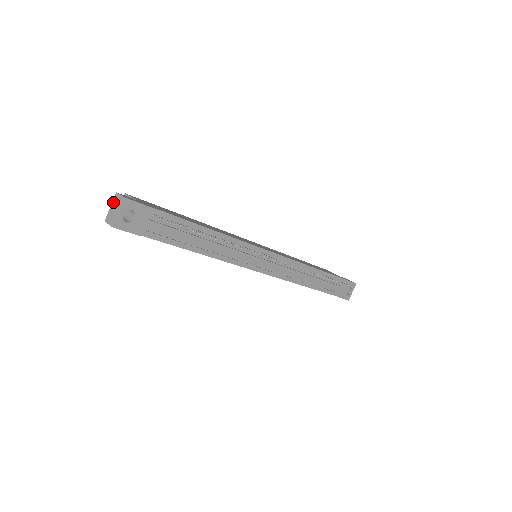
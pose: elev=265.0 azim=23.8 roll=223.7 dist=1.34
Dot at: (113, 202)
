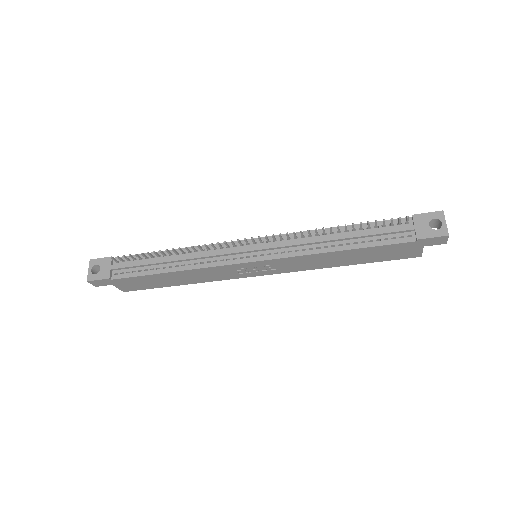
Dot at: (97, 272)
